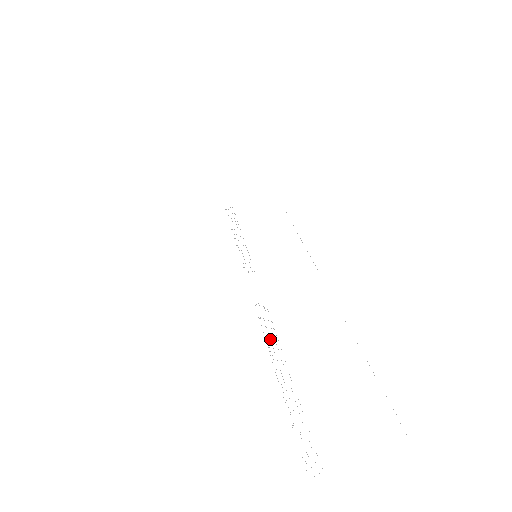
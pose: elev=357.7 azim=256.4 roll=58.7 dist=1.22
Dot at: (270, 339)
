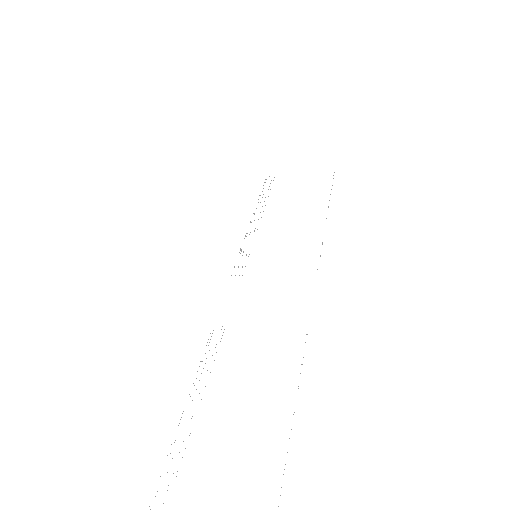
Dot at: occluded
